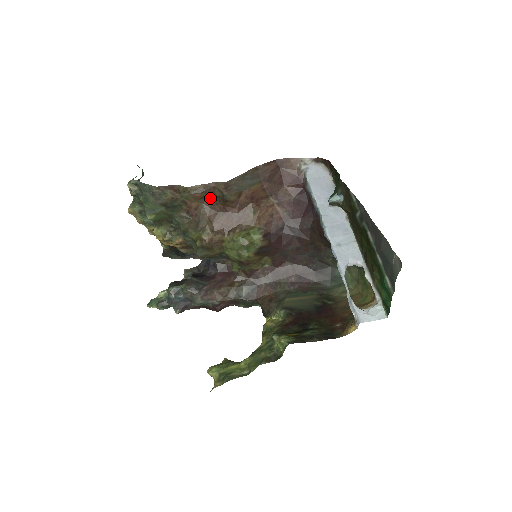
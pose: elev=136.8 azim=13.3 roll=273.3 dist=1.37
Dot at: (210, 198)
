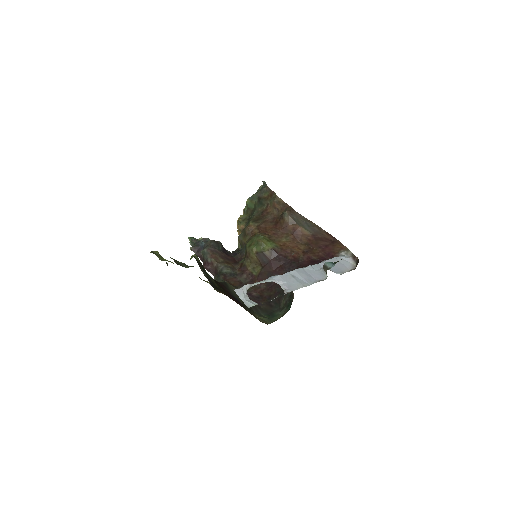
Dot at: (279, 213)
